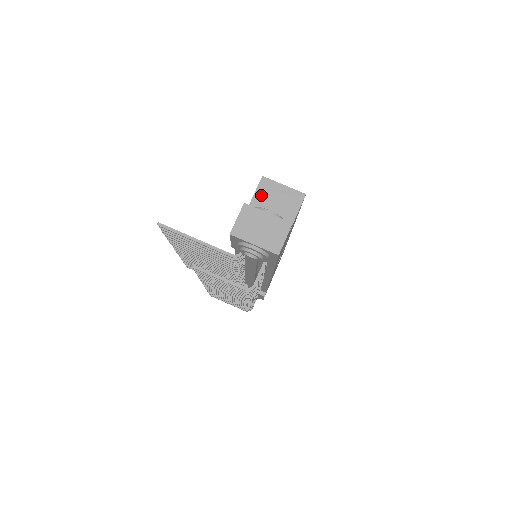
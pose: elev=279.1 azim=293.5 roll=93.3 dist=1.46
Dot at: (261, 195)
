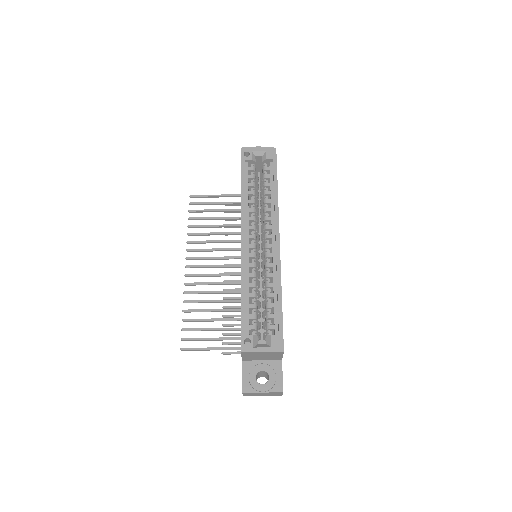
Dot at: (247, 356)
